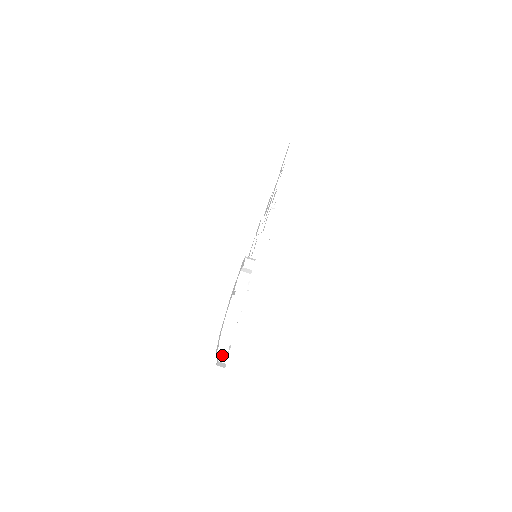
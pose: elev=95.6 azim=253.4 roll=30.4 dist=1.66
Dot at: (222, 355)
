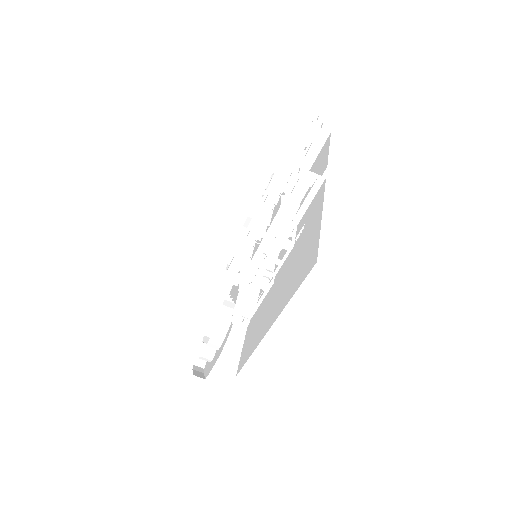
Dot at: (241, 235)
